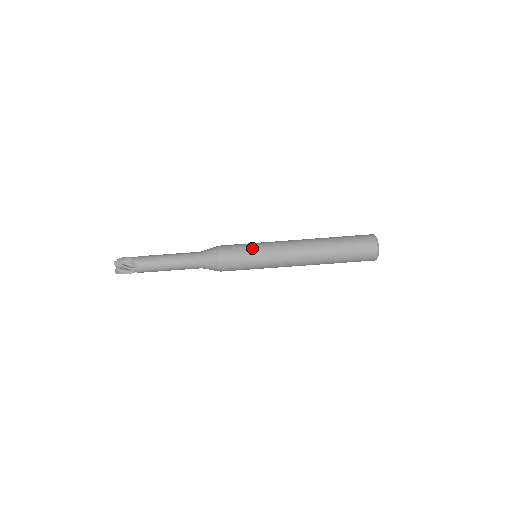
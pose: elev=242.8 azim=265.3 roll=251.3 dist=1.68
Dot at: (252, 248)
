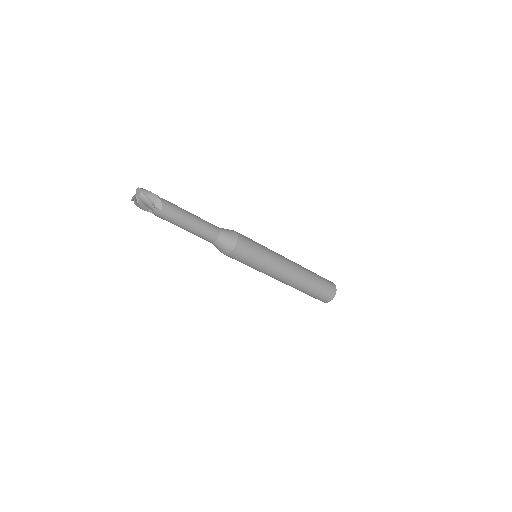
Dot at: (263, 250)
